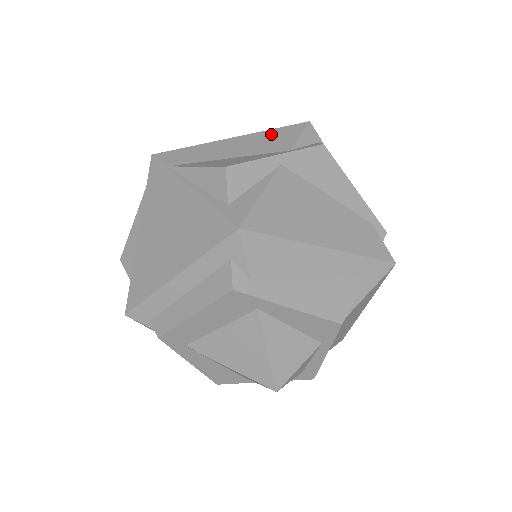
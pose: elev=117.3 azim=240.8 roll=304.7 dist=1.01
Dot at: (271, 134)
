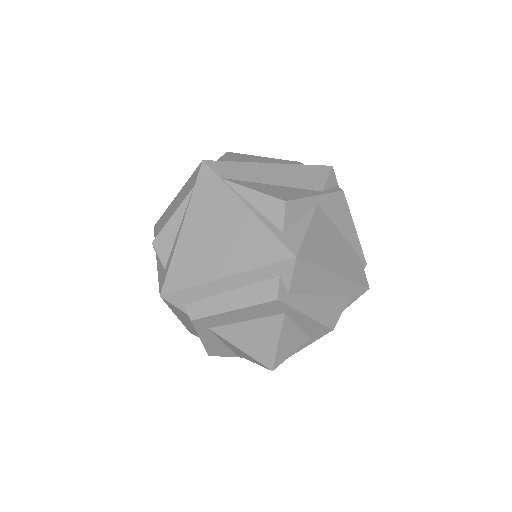
Dot at: (304, 170)
